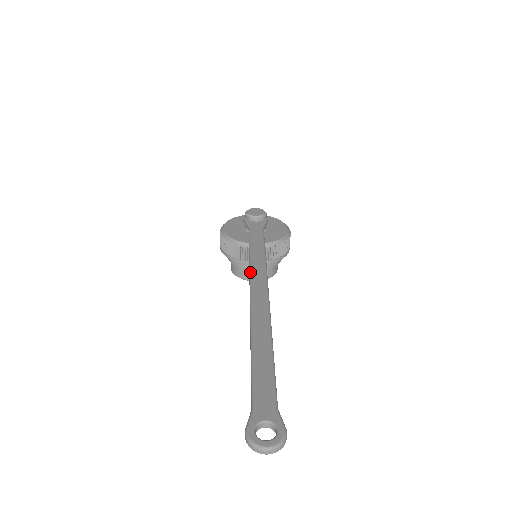
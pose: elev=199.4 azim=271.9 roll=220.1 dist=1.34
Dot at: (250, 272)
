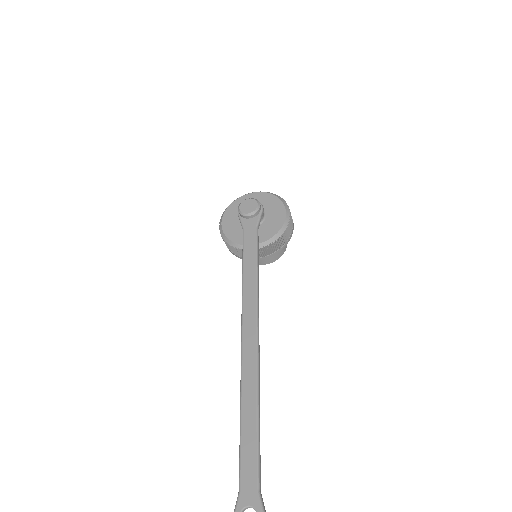
Dot at: (242, 307)
